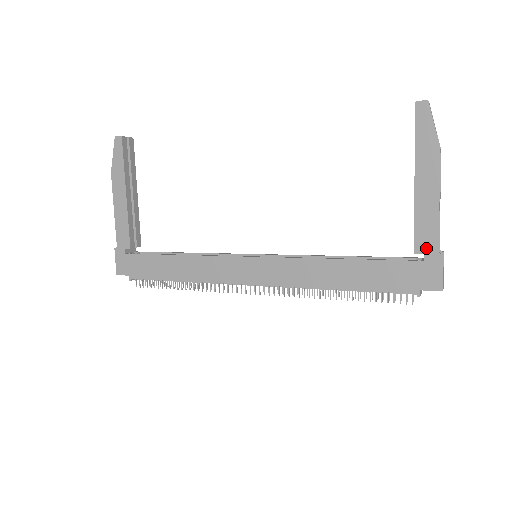
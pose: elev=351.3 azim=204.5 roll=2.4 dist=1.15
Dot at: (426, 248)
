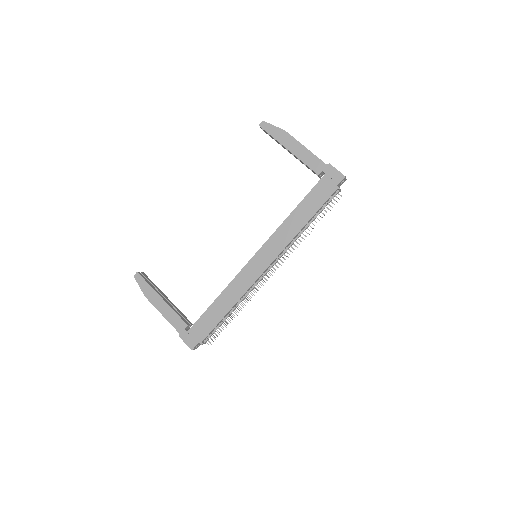
Dot at: (320, 168)
